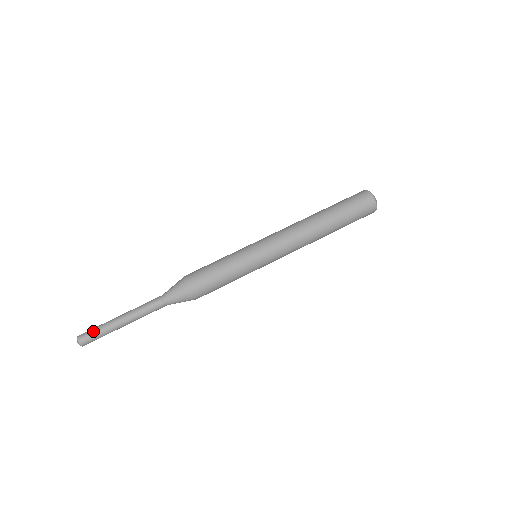
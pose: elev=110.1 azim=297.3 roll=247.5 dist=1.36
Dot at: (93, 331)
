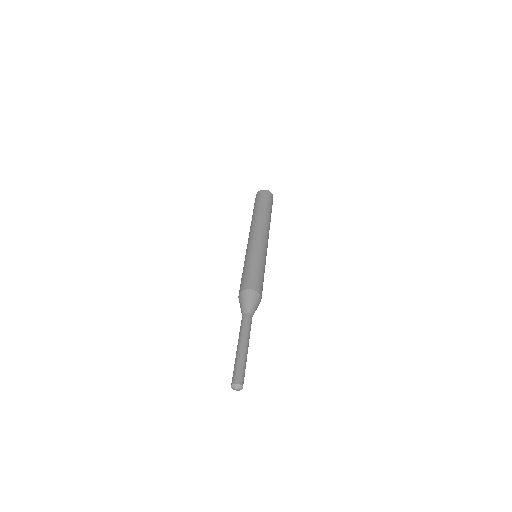
Dot at: (236, 369)
